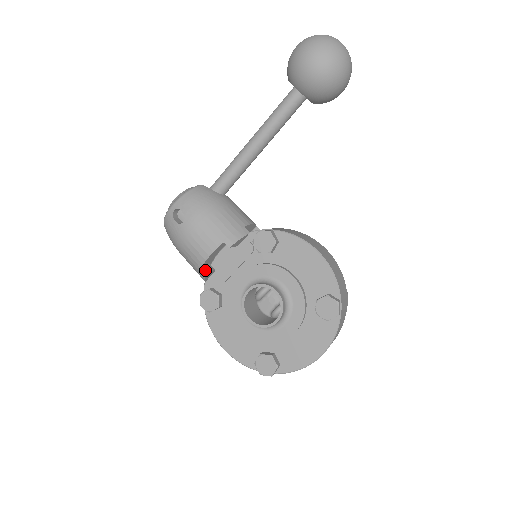
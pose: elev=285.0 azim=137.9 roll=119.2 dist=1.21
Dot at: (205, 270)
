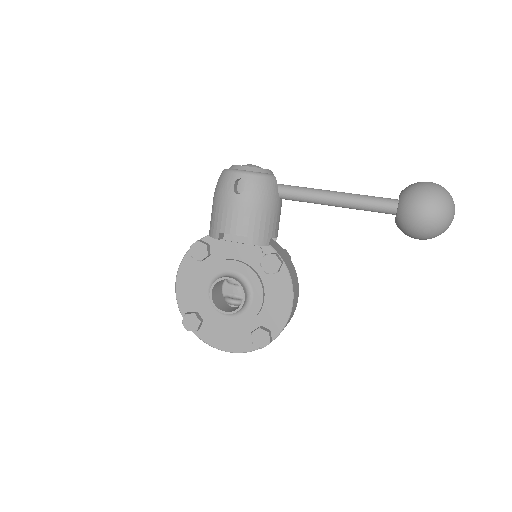
Dot at: (218, 236)
